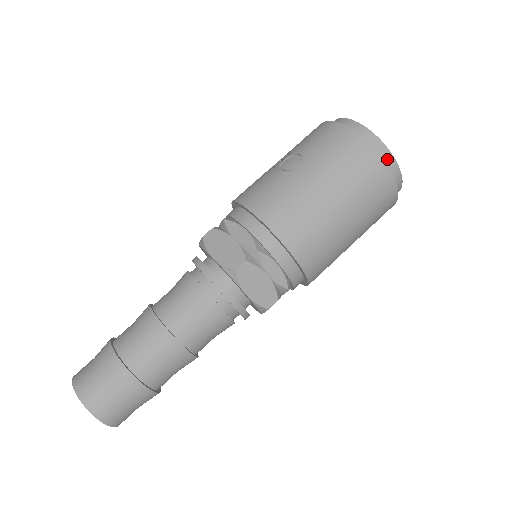
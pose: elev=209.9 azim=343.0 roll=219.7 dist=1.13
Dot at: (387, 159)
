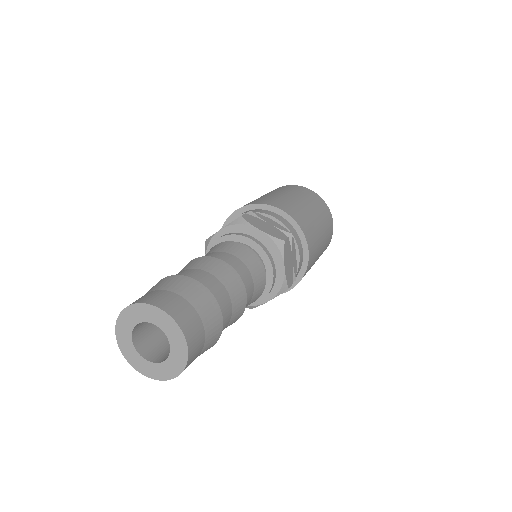
Dot at: occluded
